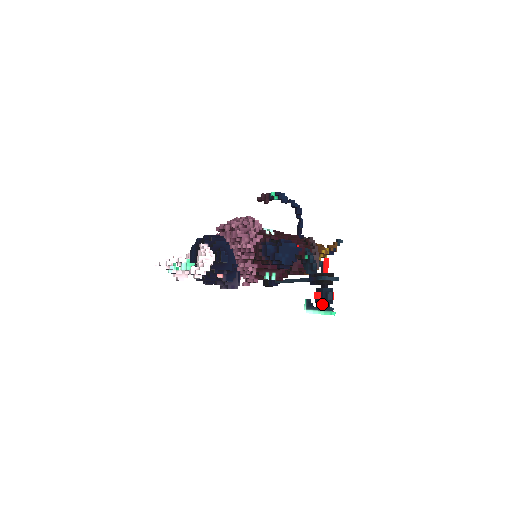
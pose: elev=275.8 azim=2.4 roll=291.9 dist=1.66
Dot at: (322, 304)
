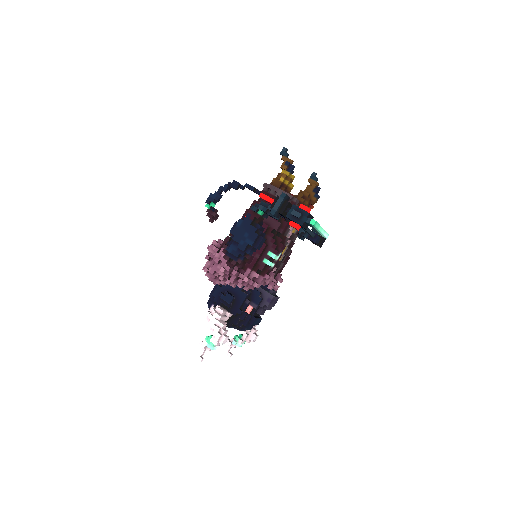
Dot at: (307, 225)
